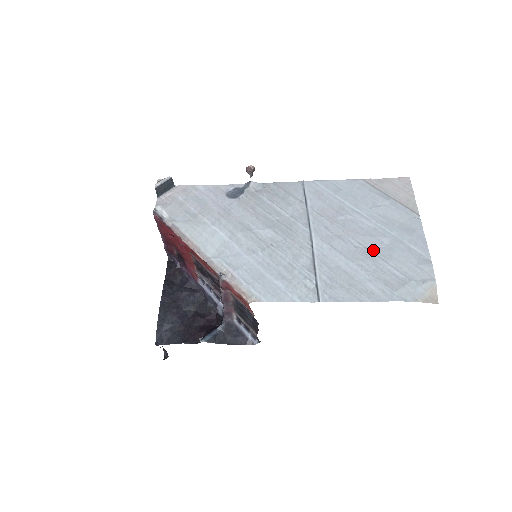
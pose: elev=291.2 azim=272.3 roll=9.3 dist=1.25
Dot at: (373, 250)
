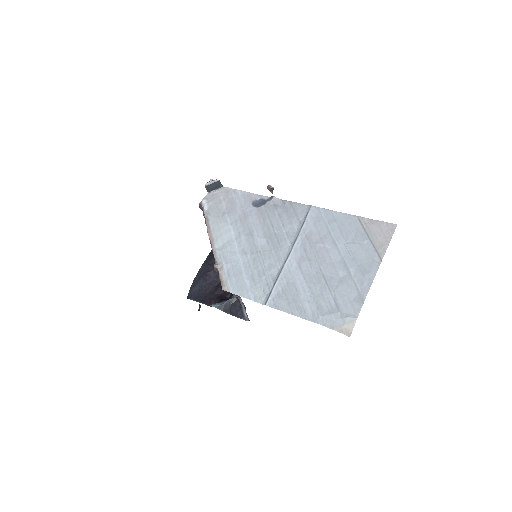
Dot at: (327, 278)
